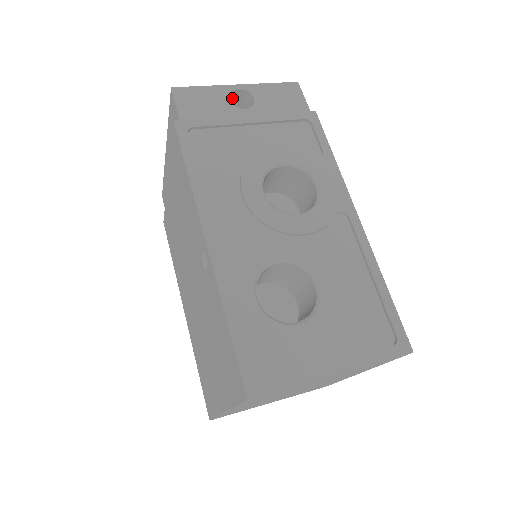
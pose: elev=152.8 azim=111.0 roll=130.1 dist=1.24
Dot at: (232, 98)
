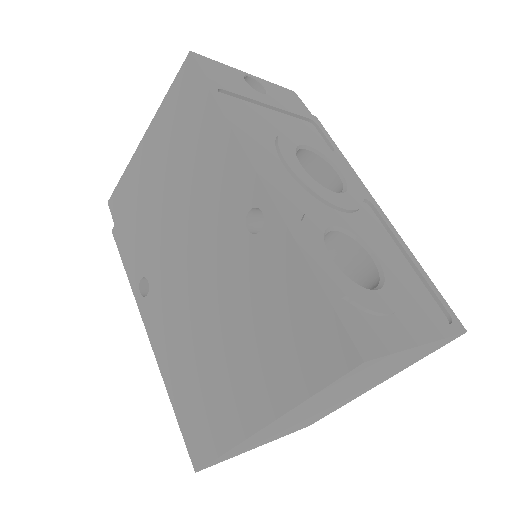
Dot at: occluded
